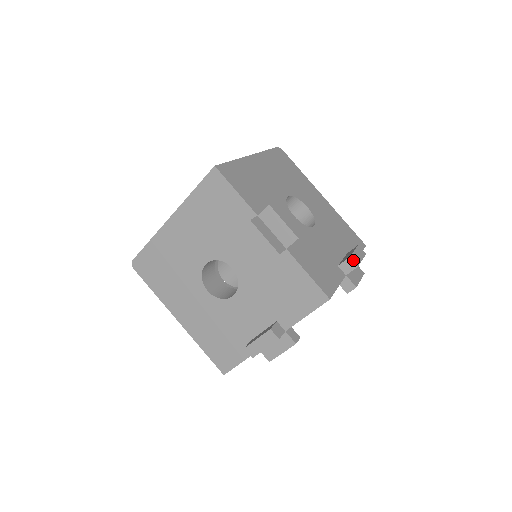
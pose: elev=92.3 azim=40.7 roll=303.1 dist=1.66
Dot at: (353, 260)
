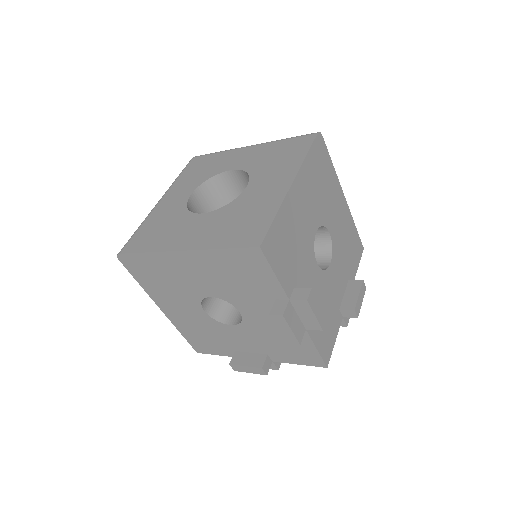
Dot at: (356, 312)
